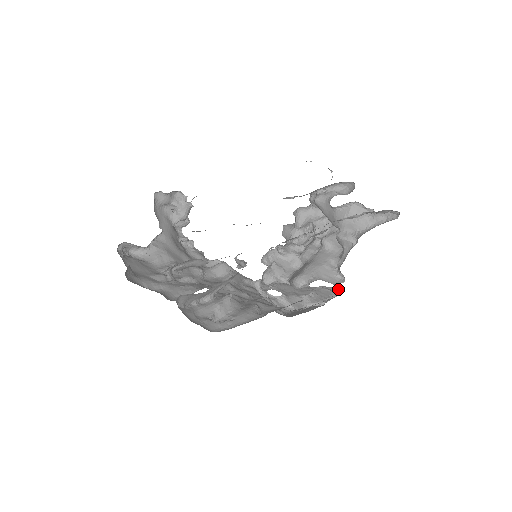
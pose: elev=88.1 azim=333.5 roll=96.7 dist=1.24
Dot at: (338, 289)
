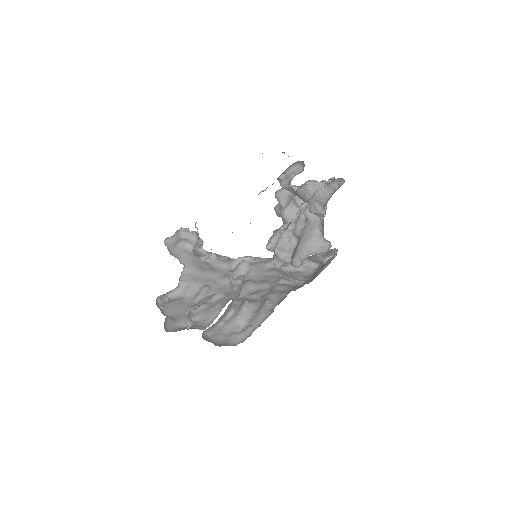
Dot at: (334, 248)
